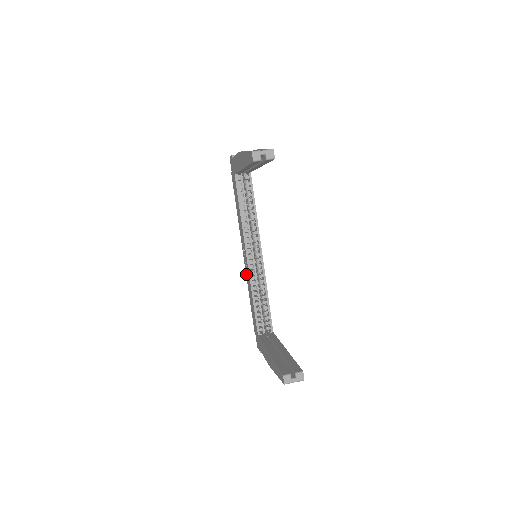
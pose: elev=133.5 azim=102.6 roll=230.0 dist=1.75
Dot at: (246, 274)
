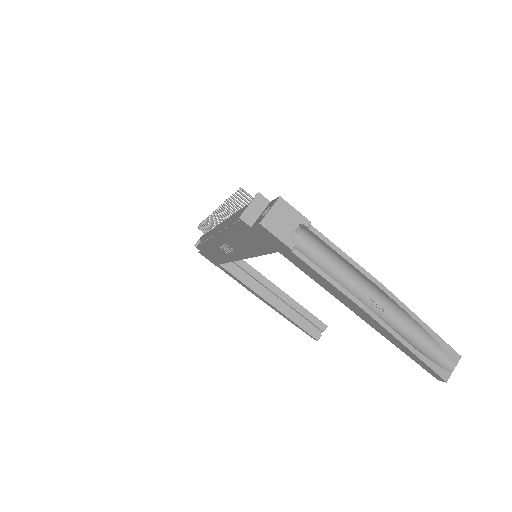
Dot at: (211, 244)
